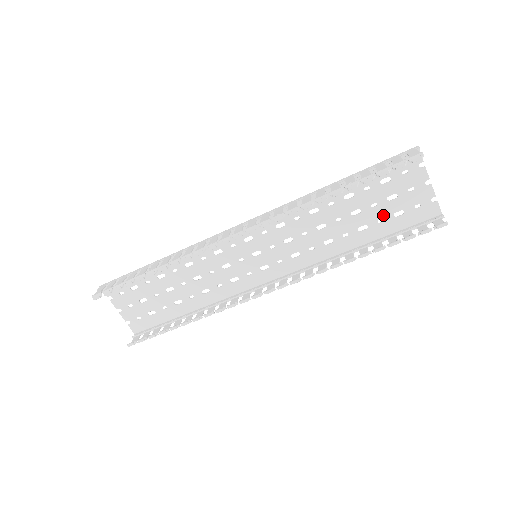
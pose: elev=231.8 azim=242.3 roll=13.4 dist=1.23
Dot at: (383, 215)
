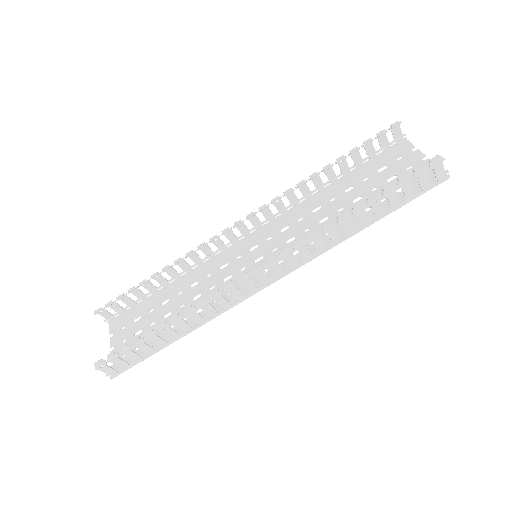
Dot at: occluded
